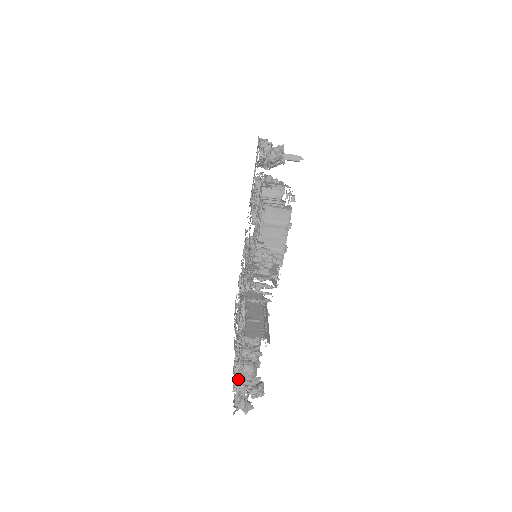
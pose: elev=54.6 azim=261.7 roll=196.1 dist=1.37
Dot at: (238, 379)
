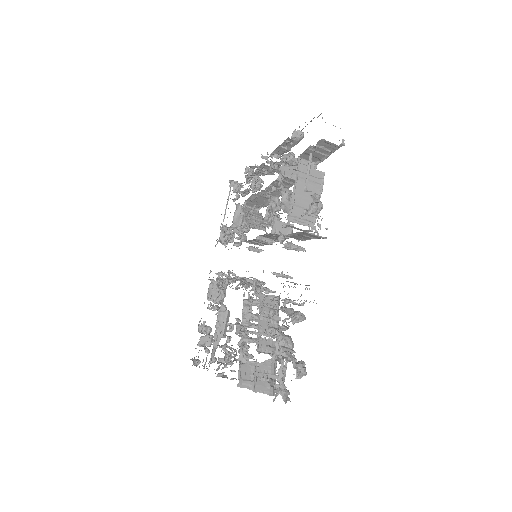
Dot at: (282, 346)
